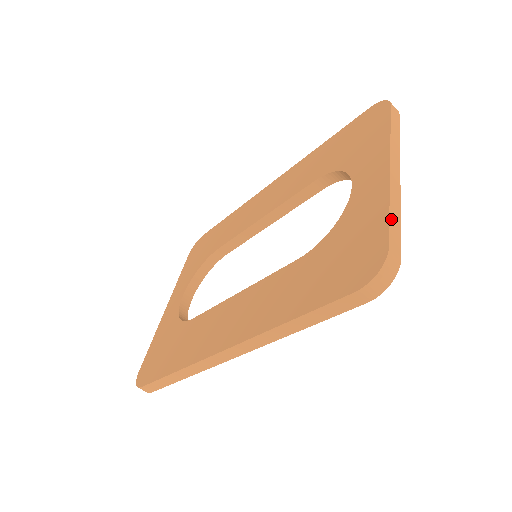
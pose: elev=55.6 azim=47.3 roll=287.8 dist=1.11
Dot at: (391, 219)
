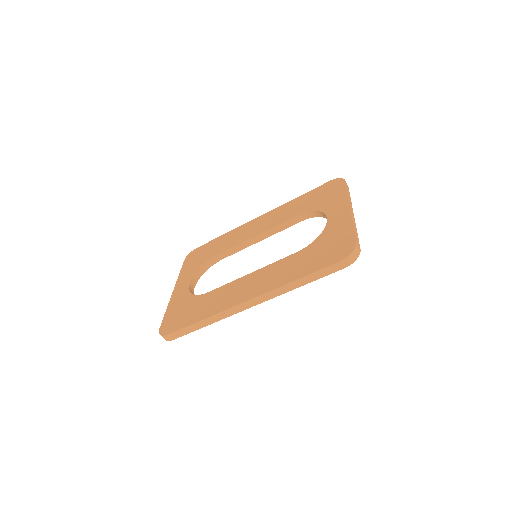
Dot at: (355, 232)
